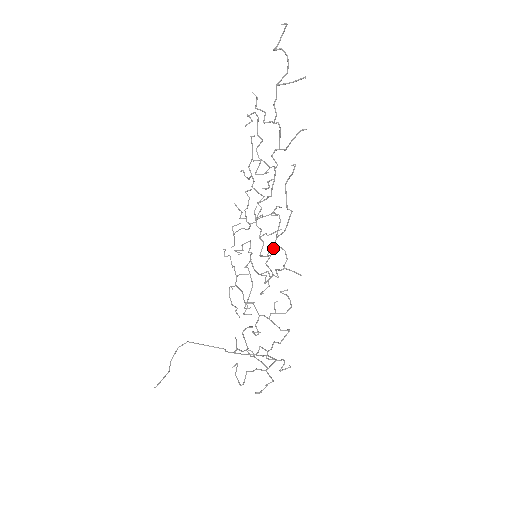
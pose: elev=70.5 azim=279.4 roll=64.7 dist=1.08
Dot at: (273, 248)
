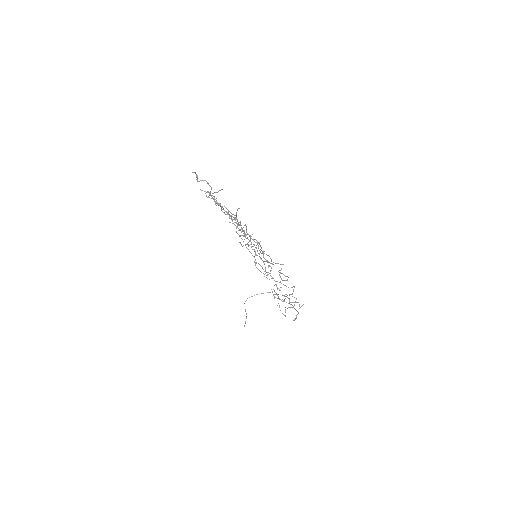
Dot at: (262, 251)
